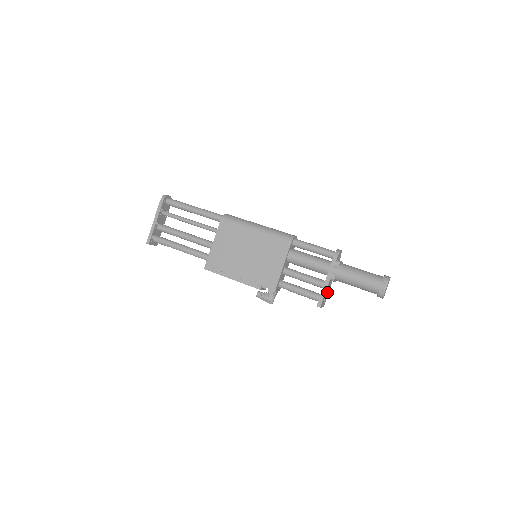
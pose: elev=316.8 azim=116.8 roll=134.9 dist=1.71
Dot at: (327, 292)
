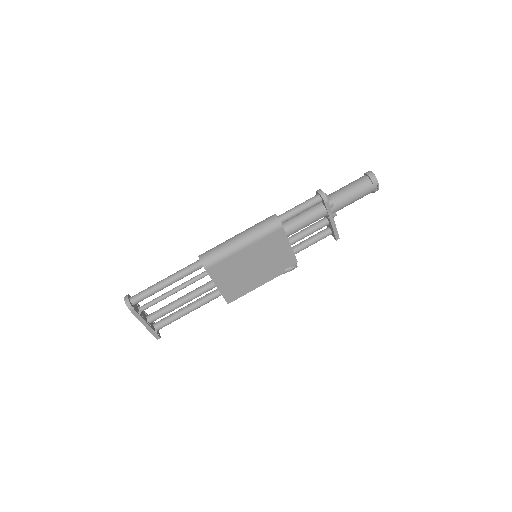
Dot at: occluded
